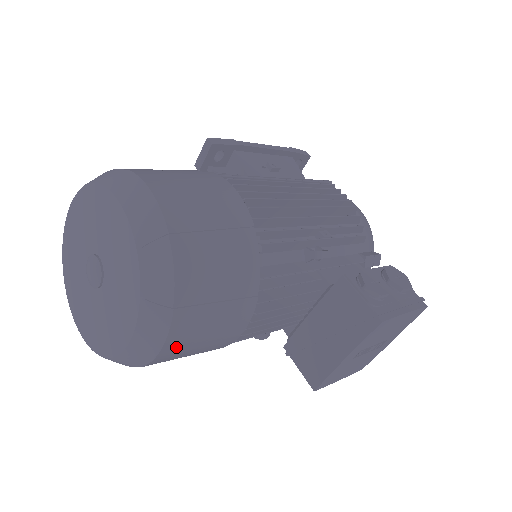
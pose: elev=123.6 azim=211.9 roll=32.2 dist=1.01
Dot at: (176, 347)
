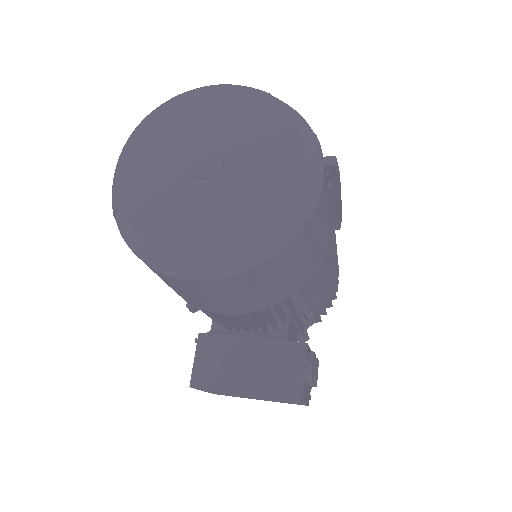
Dot at: (197, 287)
